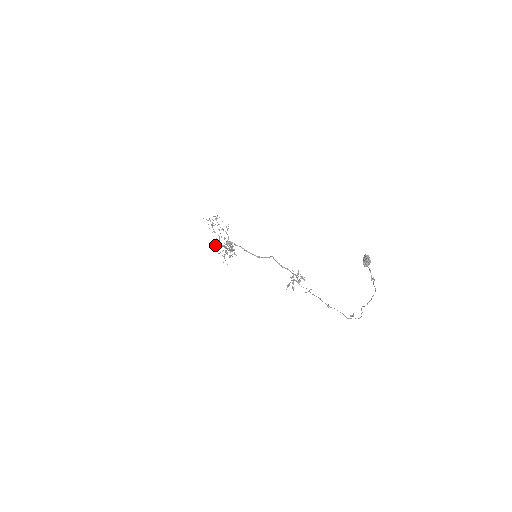
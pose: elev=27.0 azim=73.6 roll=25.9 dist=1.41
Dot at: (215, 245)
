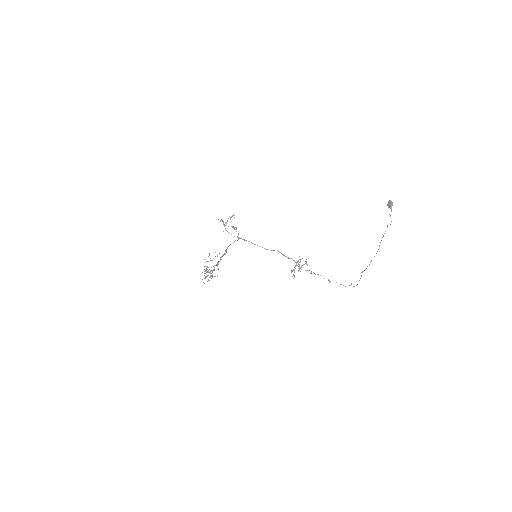
Dot at: occluded
